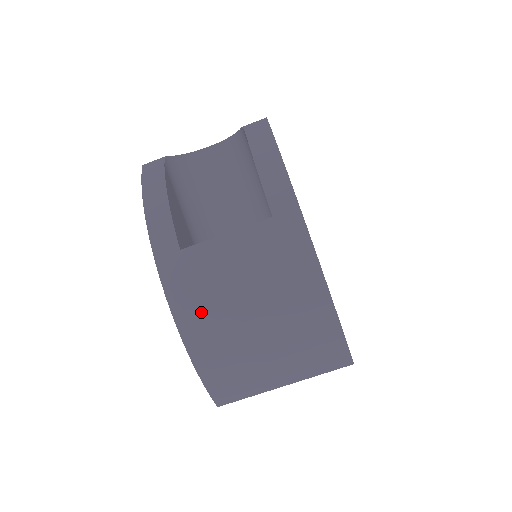
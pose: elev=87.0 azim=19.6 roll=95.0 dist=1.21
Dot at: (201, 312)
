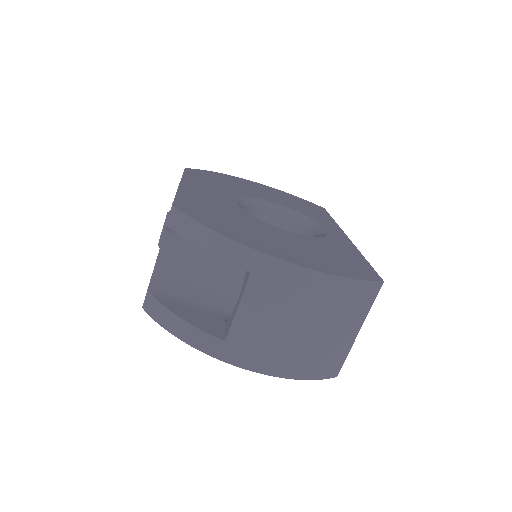
Dot at: (275, 357)
